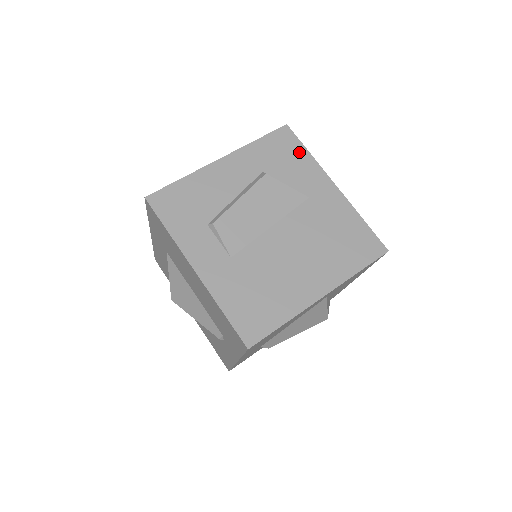
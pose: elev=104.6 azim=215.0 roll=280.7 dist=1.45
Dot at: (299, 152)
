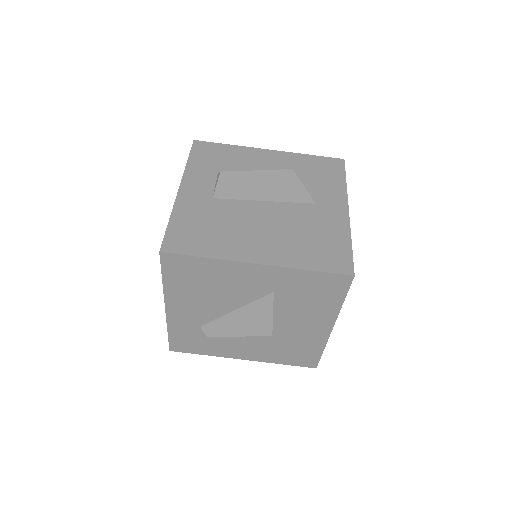
Dot at: (337, 177)
